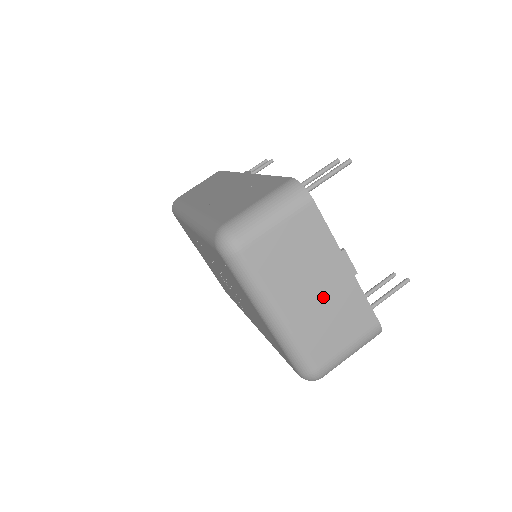
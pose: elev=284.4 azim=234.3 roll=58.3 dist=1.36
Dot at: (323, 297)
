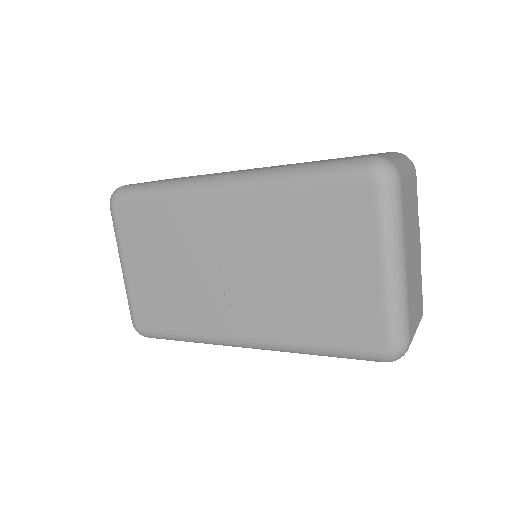
Dot at: (414, 264)
